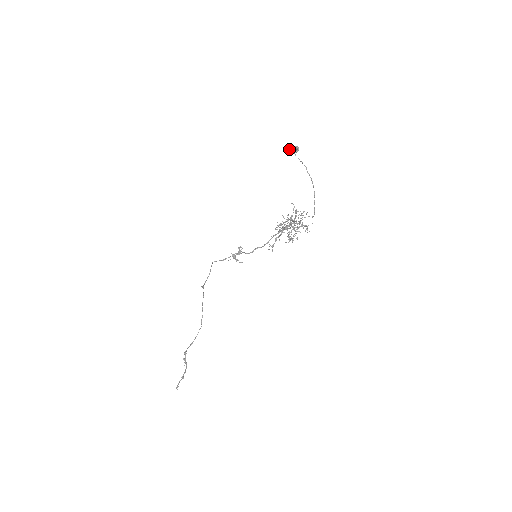
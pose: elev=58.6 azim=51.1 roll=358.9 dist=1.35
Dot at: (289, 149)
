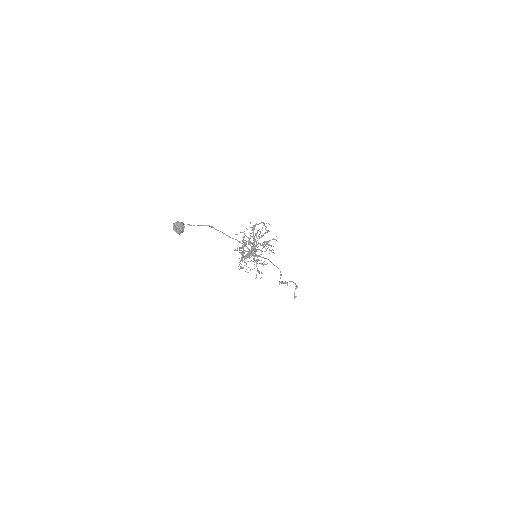
Dot at: occluded
